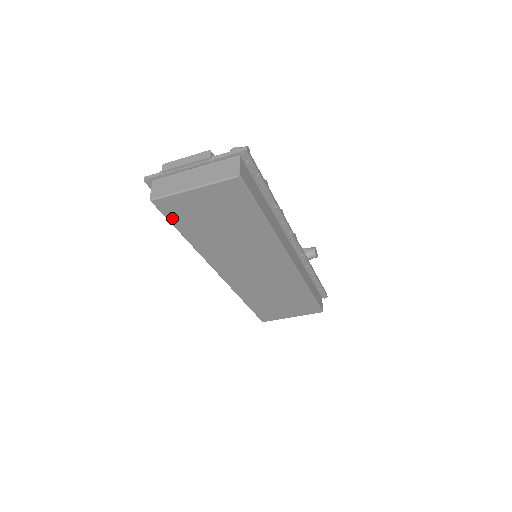
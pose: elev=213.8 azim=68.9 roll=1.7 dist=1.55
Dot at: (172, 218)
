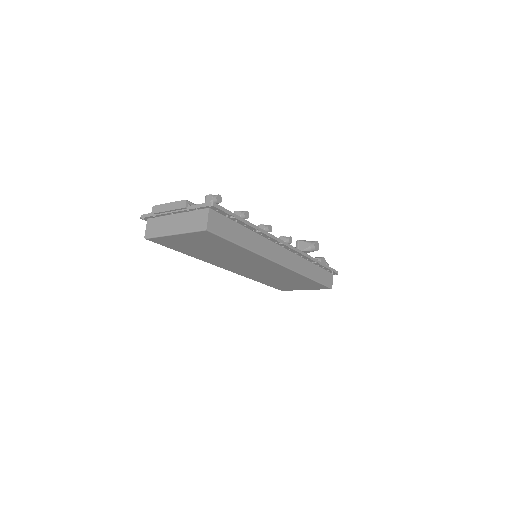
Dot at: (168, 246)
